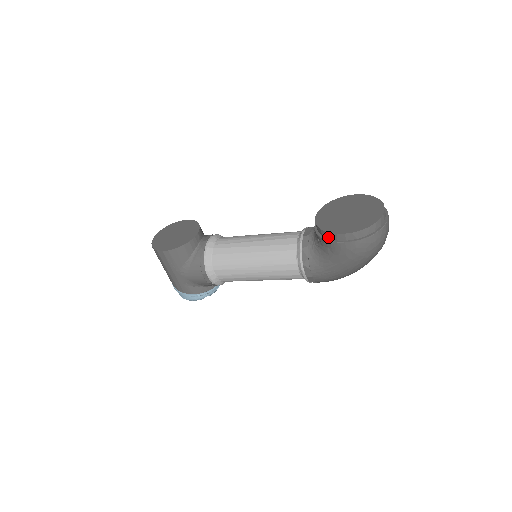
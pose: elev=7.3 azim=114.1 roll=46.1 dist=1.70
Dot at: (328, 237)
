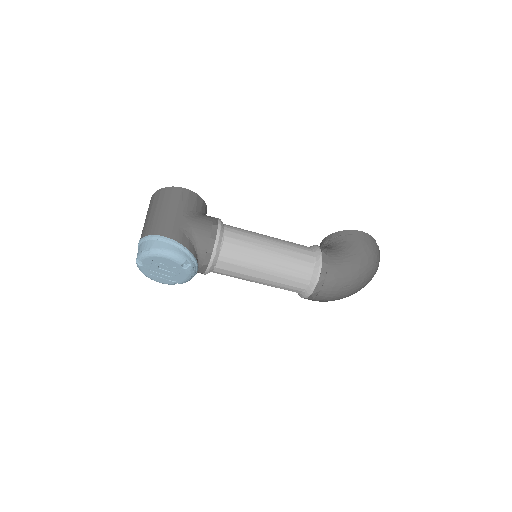
Dot at: (348, 234)
